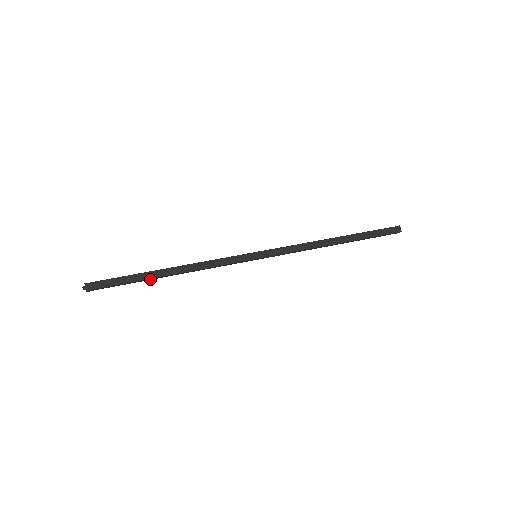
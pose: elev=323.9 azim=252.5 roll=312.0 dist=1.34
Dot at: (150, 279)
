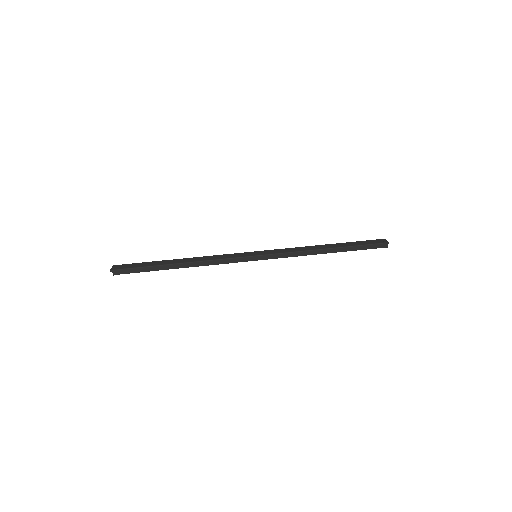
Dot at: (165, 267)
